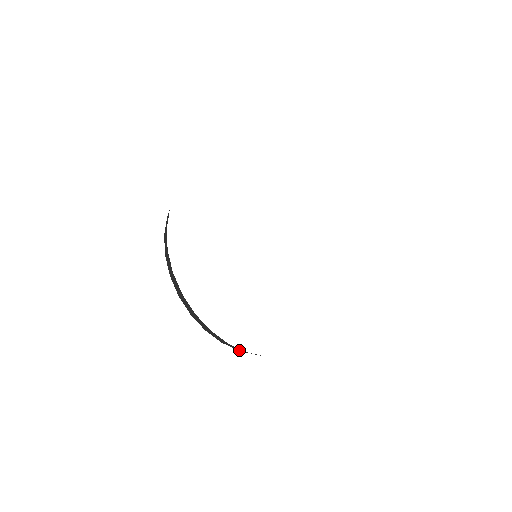
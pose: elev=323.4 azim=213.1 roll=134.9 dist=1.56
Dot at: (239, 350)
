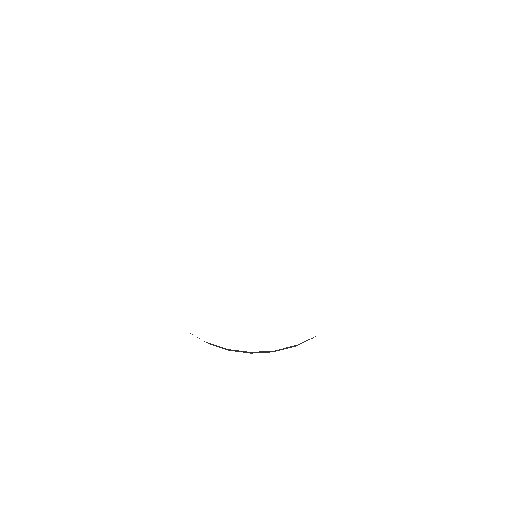
Dot at: occluded
